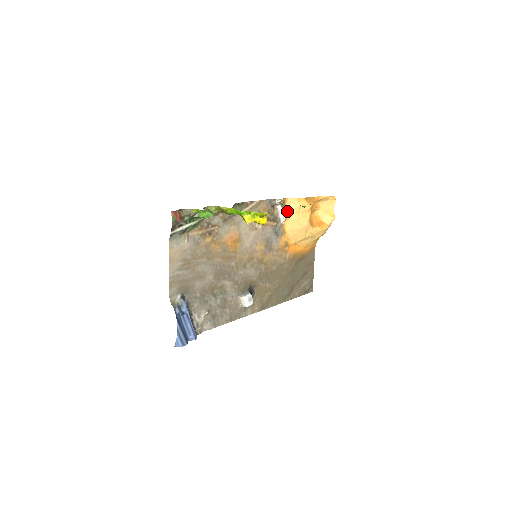
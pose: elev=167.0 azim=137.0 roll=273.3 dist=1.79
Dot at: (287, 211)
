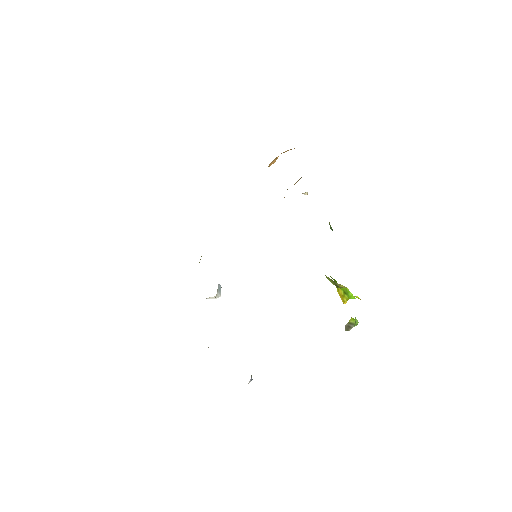
Dot at: occluded
